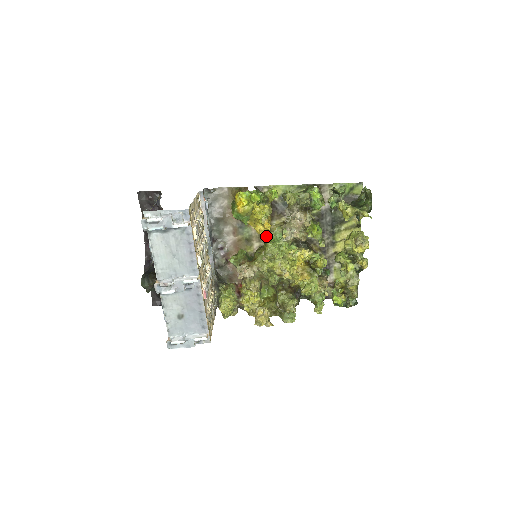
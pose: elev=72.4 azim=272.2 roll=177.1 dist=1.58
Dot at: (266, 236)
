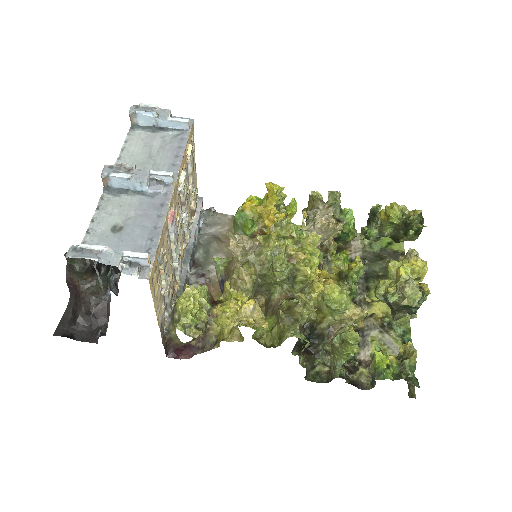
Dot at: occluded
